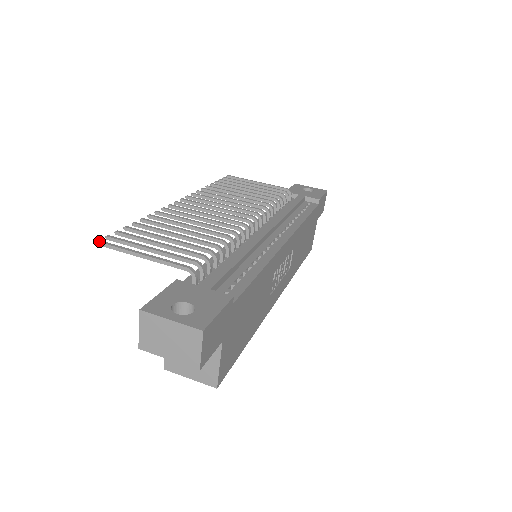
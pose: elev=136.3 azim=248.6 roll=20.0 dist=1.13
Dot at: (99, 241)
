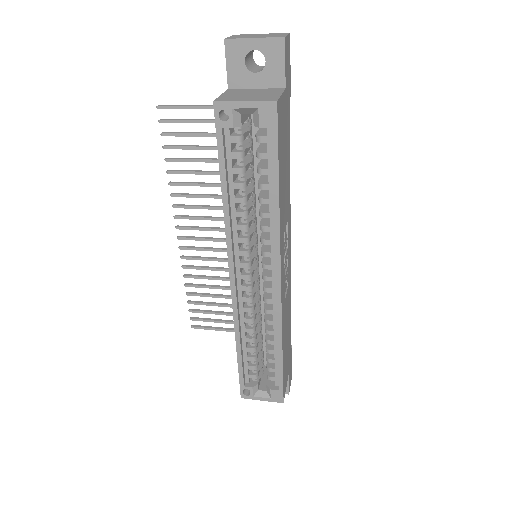
Dot at: (161, 106)
